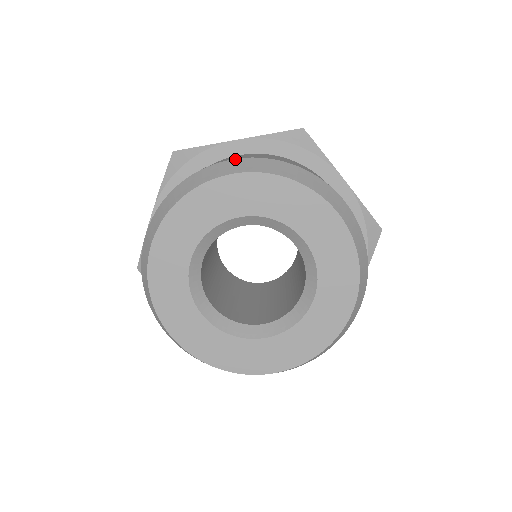
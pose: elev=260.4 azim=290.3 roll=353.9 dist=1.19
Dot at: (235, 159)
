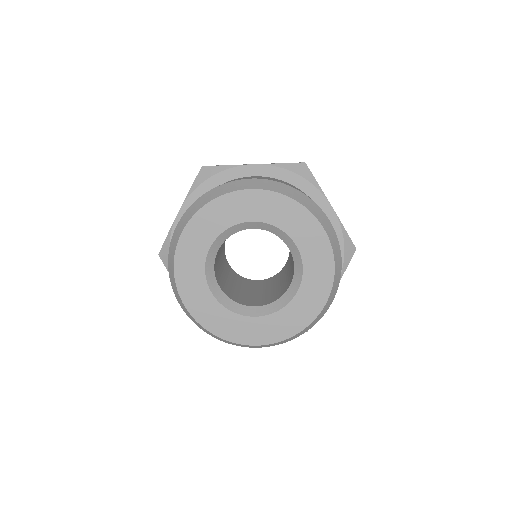
Dot at: (177, 224)
